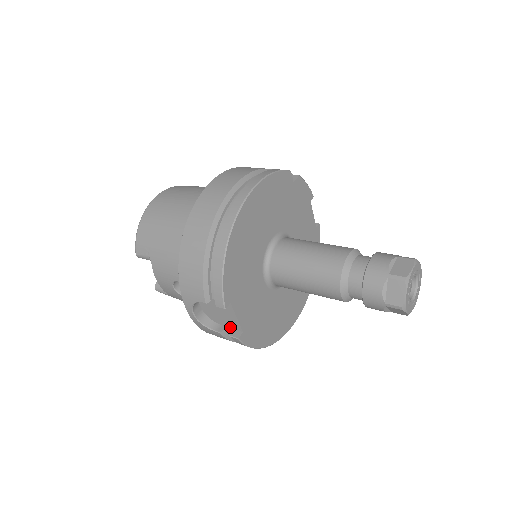
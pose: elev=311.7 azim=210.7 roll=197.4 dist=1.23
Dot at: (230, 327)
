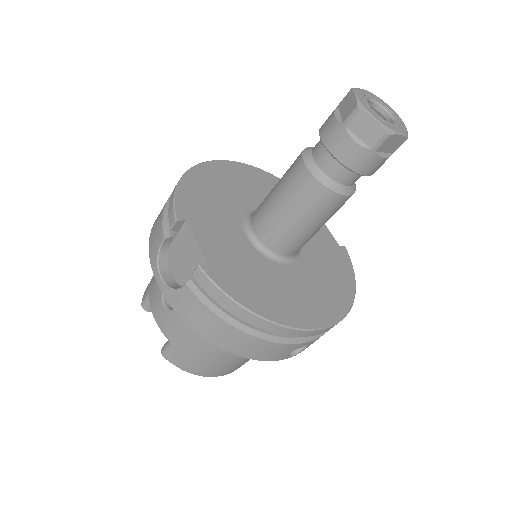
Dot at: occluded
